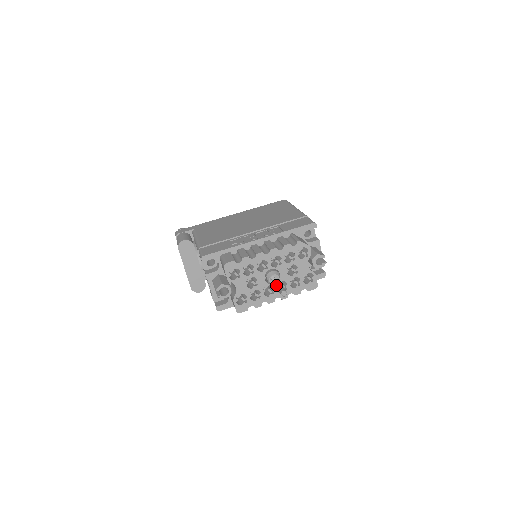
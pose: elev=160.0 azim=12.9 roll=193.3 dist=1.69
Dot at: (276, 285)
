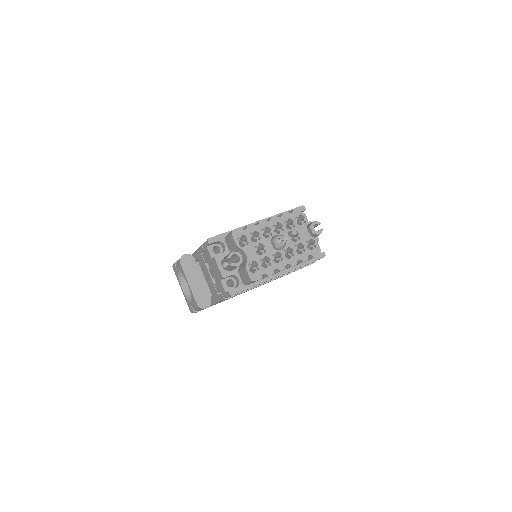
Dot at: (284, 234)
